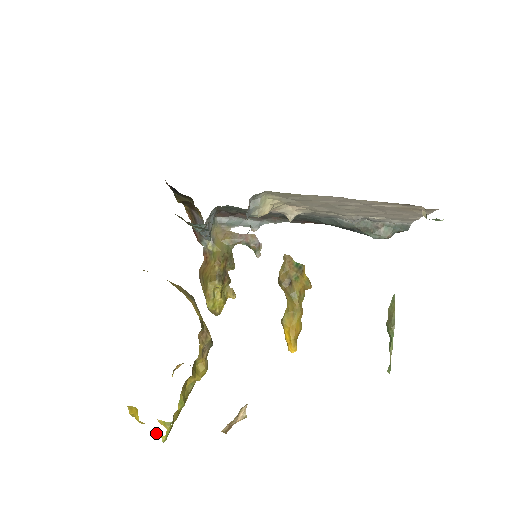
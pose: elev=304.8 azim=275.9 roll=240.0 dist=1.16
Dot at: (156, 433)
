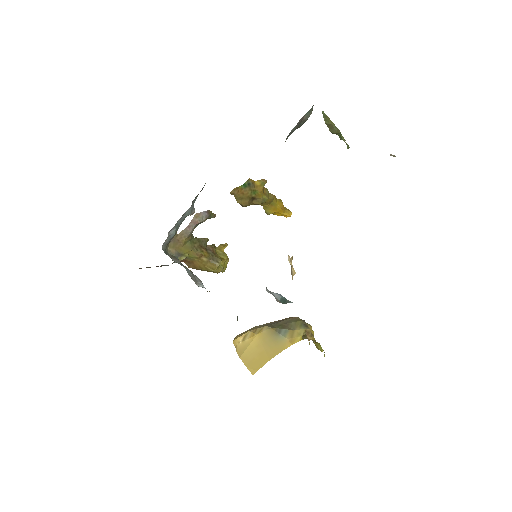
Dot at: occluded
